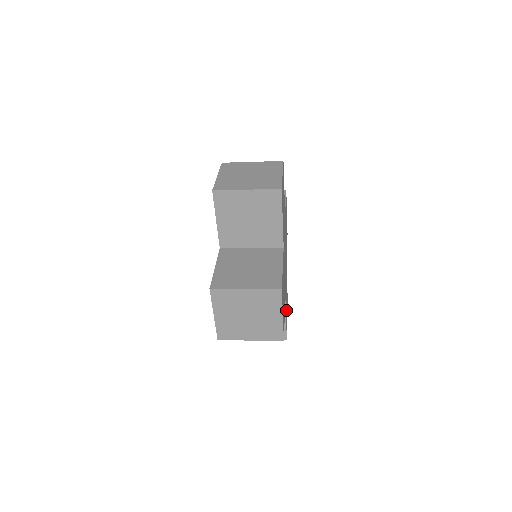
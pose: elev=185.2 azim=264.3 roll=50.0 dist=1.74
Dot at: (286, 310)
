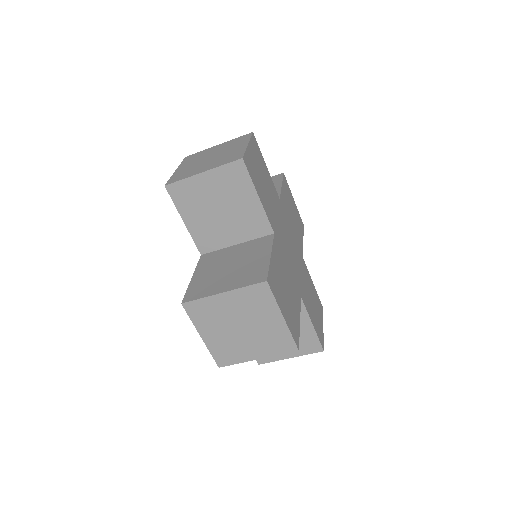
Dot at: (313, 314)
